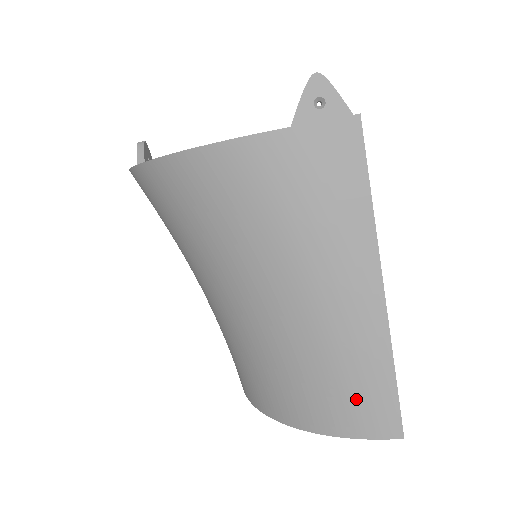
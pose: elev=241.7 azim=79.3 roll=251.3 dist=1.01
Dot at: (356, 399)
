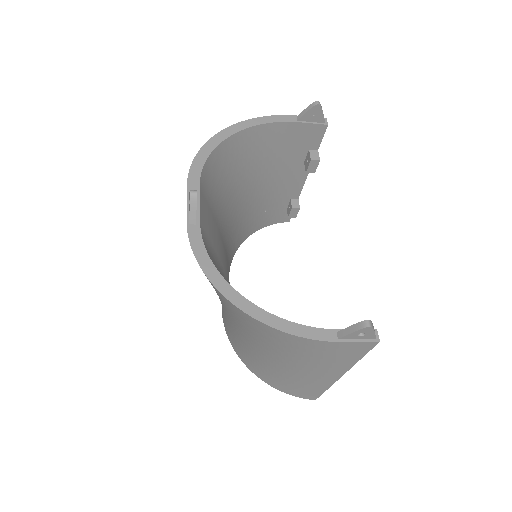
Dot at: (302, 391)
